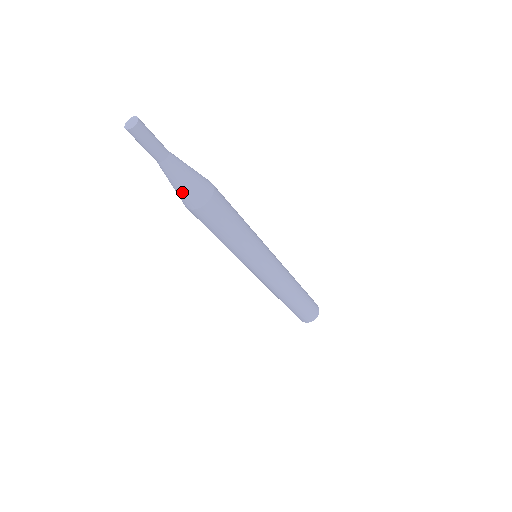
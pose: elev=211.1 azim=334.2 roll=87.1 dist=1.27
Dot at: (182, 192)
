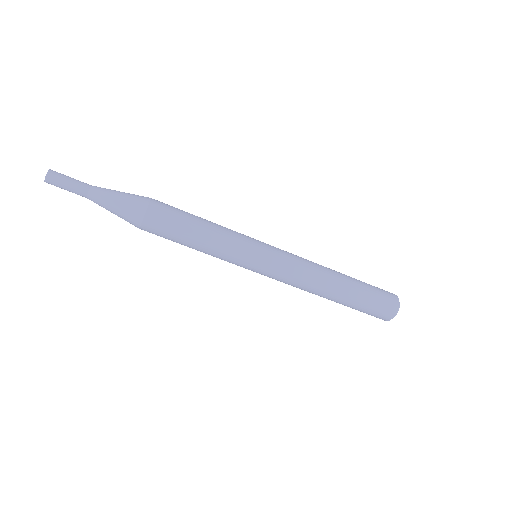
Dot at: occluded
